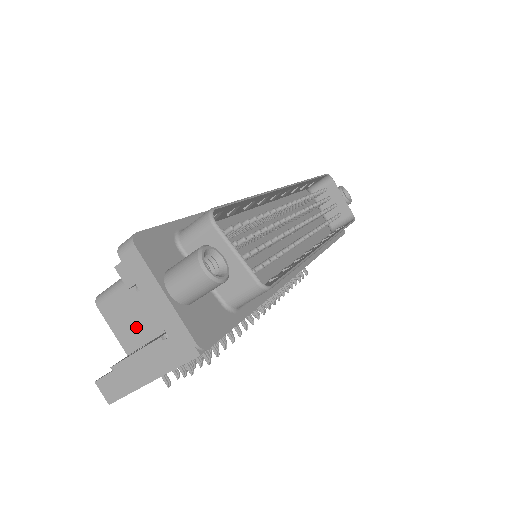
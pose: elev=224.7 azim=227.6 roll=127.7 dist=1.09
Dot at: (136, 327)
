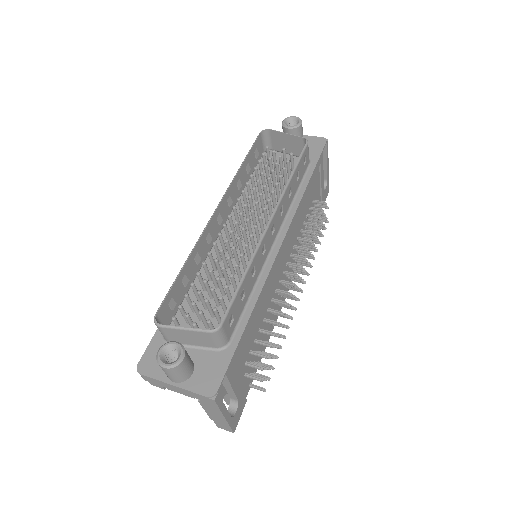
Dot at: occluded
